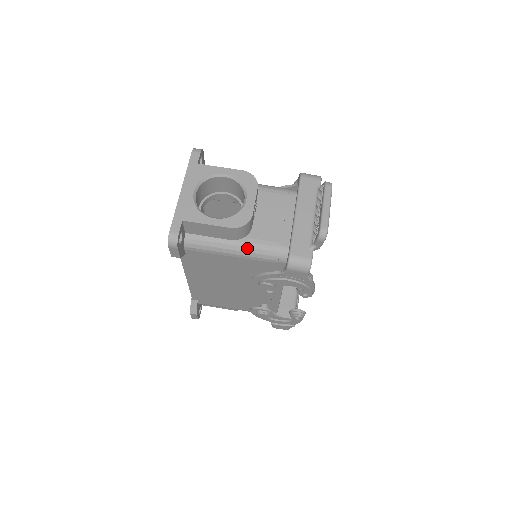
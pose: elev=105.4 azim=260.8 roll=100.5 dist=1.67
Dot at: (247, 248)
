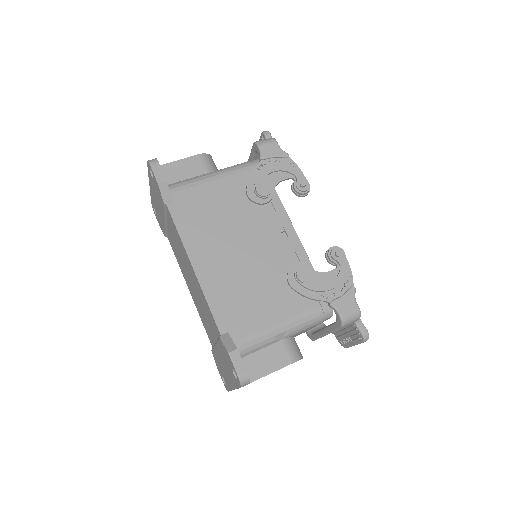
Dot at: (222, 169)
